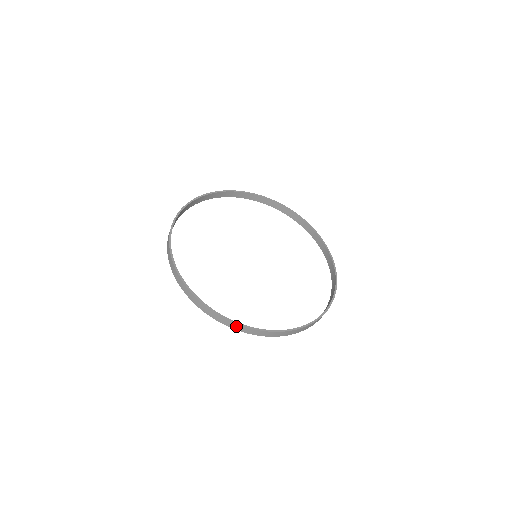
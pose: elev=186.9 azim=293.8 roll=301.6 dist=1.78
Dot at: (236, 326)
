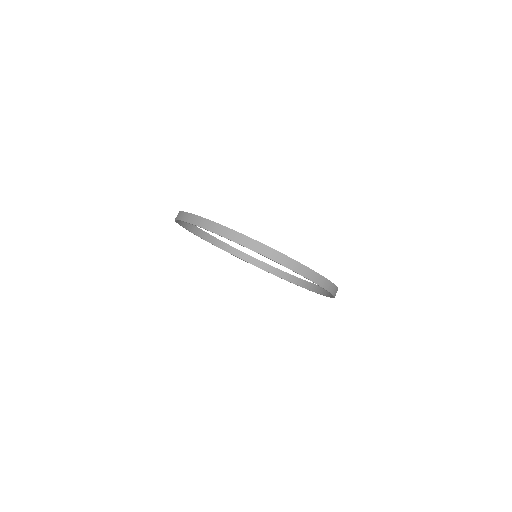
Dot at: (269, 252)
